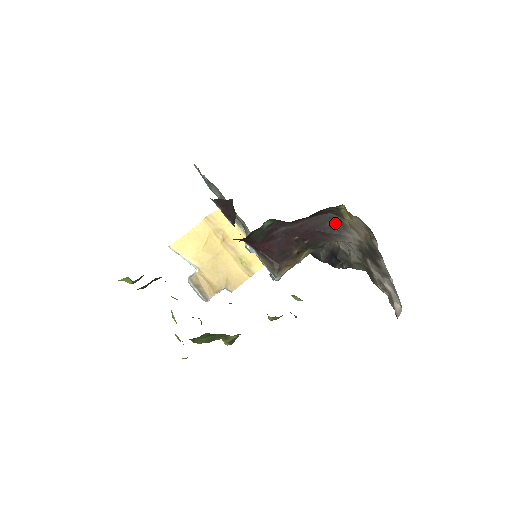
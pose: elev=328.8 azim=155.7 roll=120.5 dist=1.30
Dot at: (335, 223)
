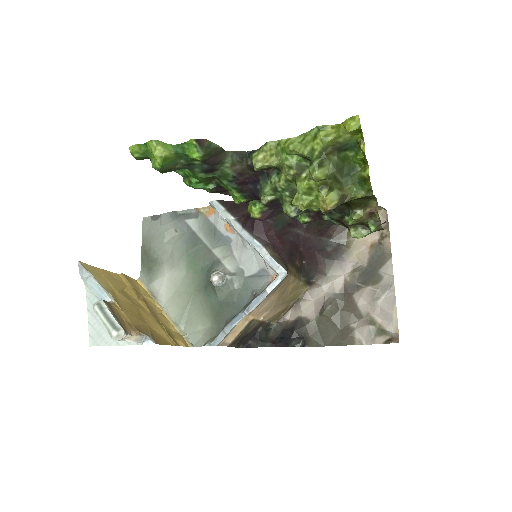
Dot at: (332, 250)
